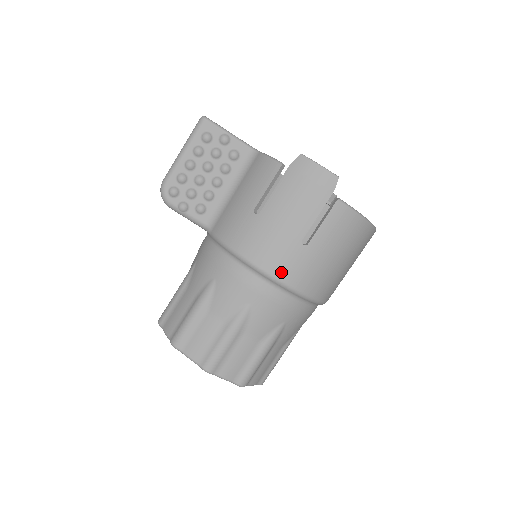
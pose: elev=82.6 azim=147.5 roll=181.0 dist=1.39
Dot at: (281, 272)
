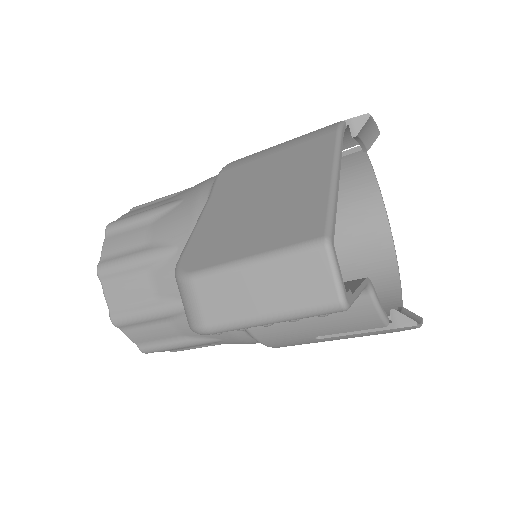
Dot at: occluded
